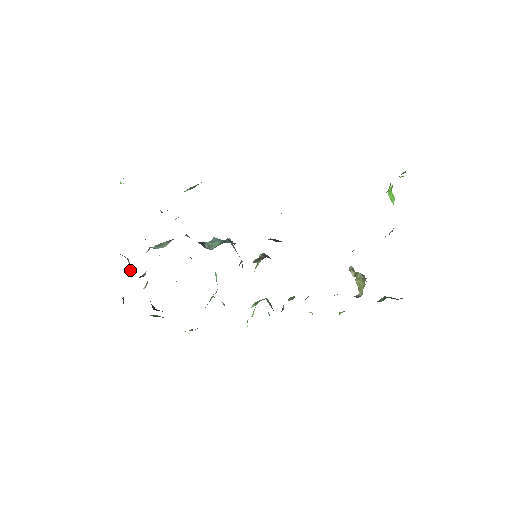
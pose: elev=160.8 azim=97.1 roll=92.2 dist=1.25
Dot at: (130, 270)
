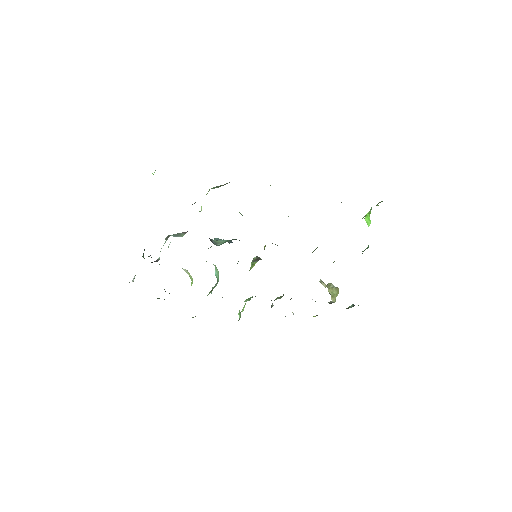
Dot at: occluded
